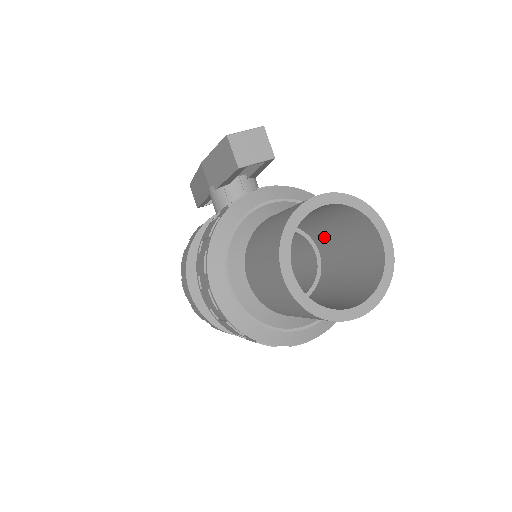
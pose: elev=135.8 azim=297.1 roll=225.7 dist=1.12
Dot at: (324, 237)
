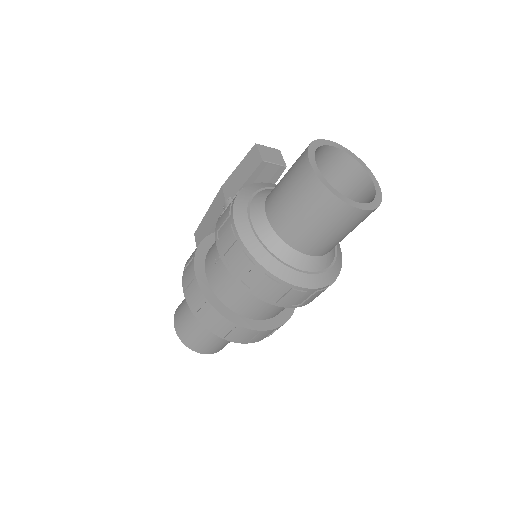
Dot at: occluded
